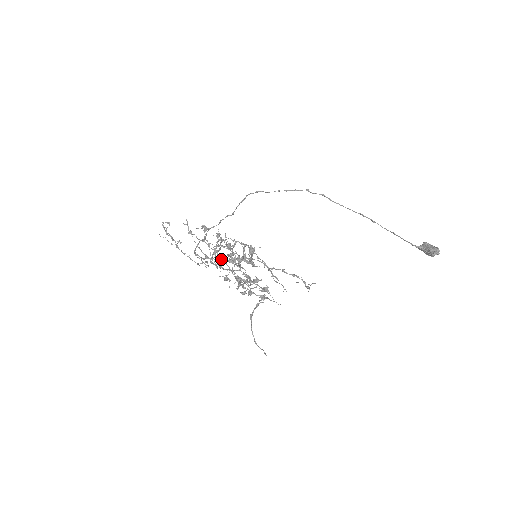
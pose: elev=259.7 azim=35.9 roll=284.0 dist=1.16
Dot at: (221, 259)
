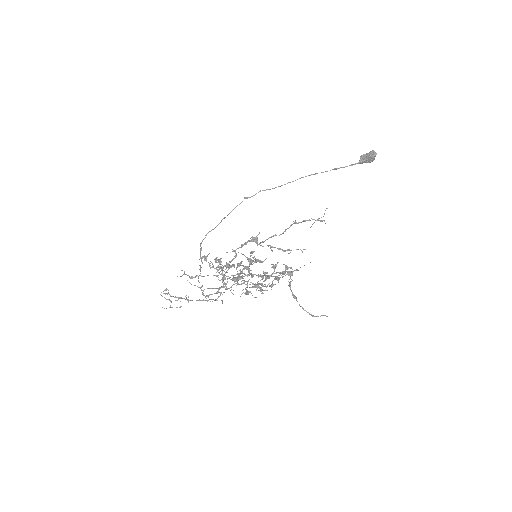
Dot at: occluded
